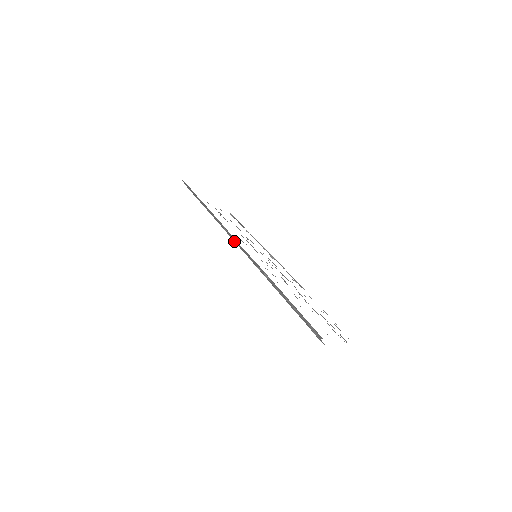
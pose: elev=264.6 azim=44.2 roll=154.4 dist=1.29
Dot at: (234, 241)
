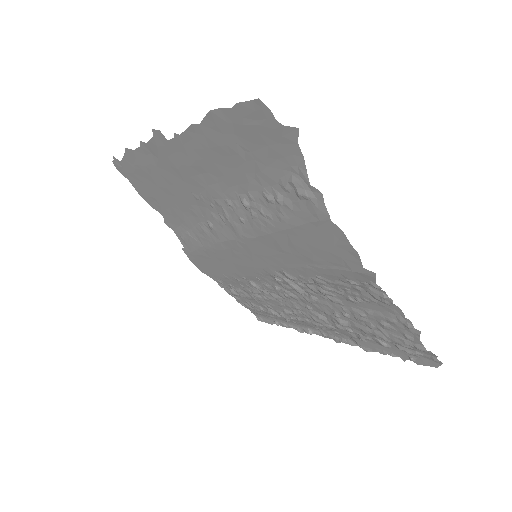
Dot at: (224, 240)
